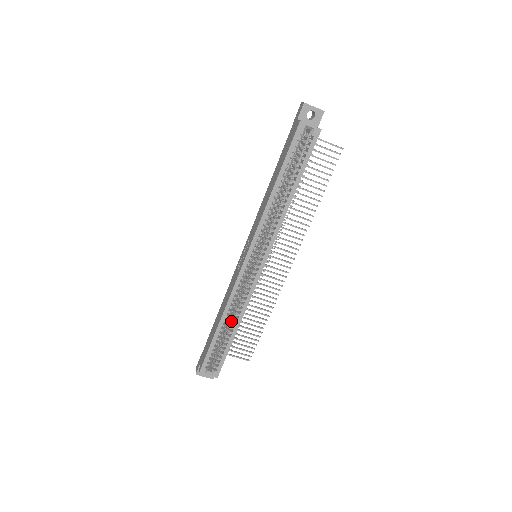
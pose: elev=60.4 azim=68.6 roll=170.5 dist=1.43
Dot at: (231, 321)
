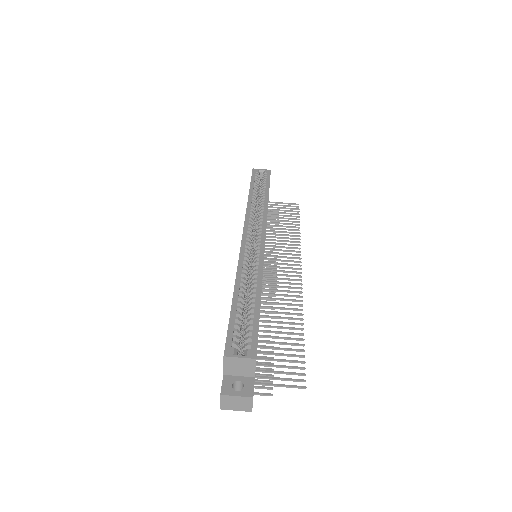
Dot at: occluded
